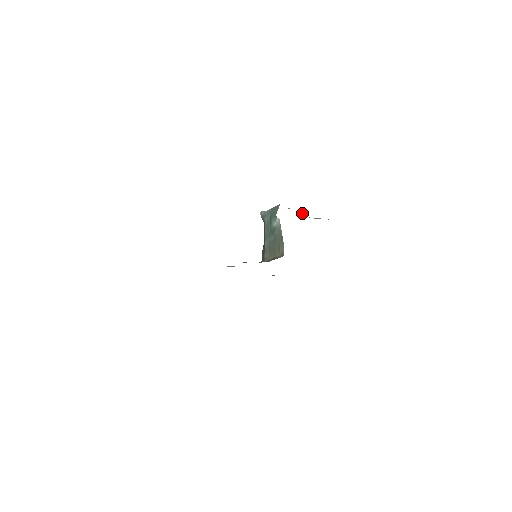
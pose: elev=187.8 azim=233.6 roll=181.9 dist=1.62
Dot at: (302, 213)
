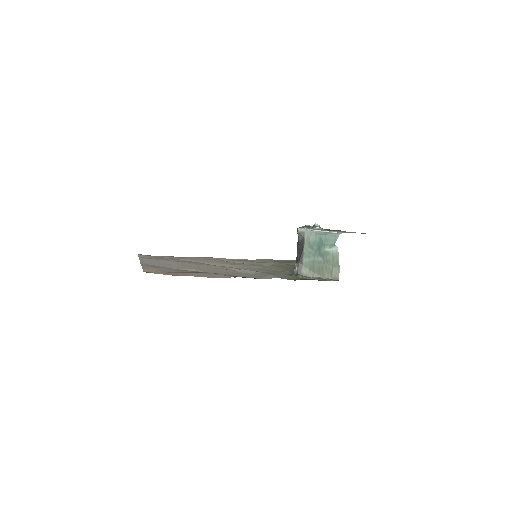
Dot at: occluded
